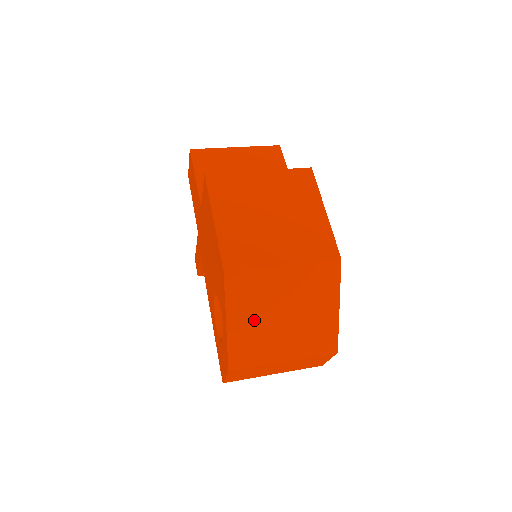
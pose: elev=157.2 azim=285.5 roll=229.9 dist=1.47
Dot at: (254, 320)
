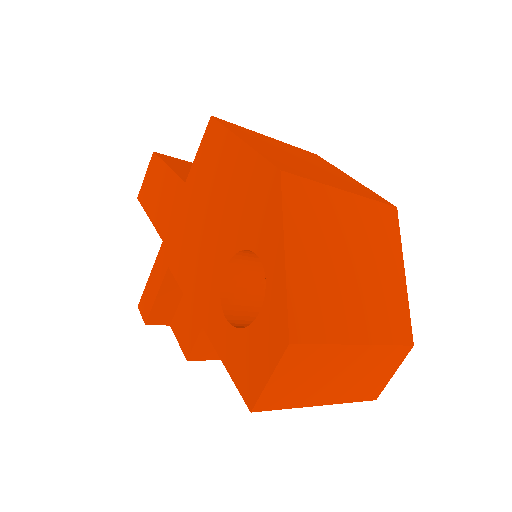
Dot at: (318, 259)
